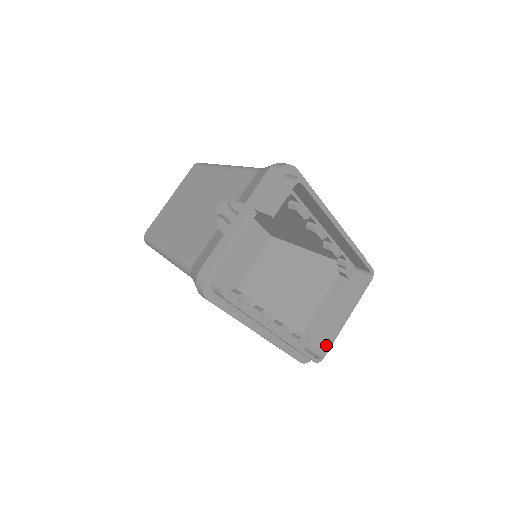
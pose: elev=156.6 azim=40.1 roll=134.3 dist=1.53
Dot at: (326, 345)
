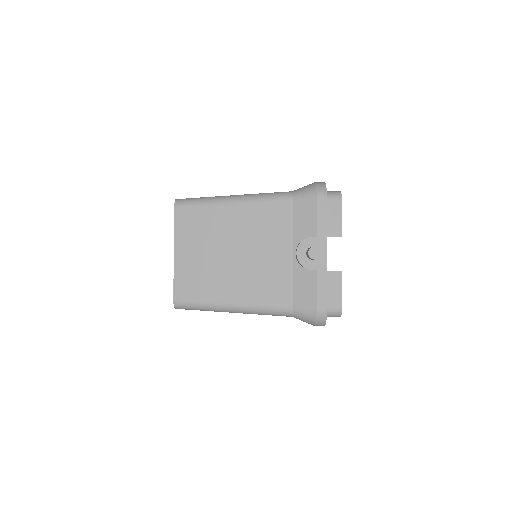
Dot at: occluded
